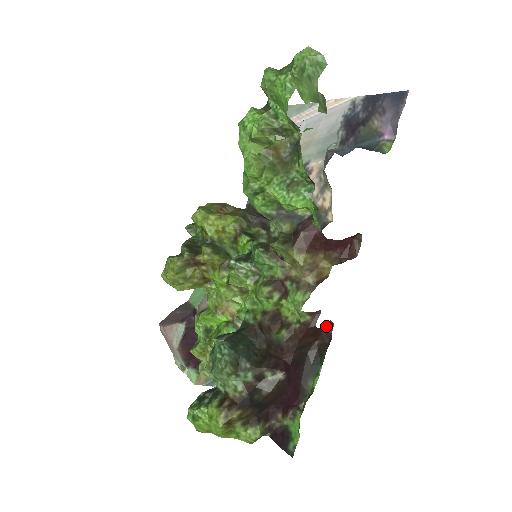
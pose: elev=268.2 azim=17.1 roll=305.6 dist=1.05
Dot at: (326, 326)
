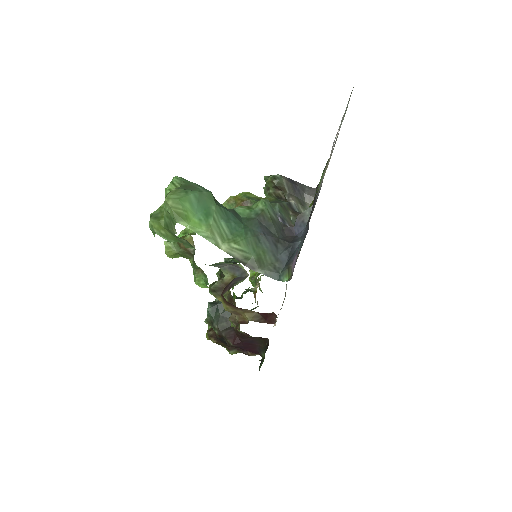
Dot at: occluded
